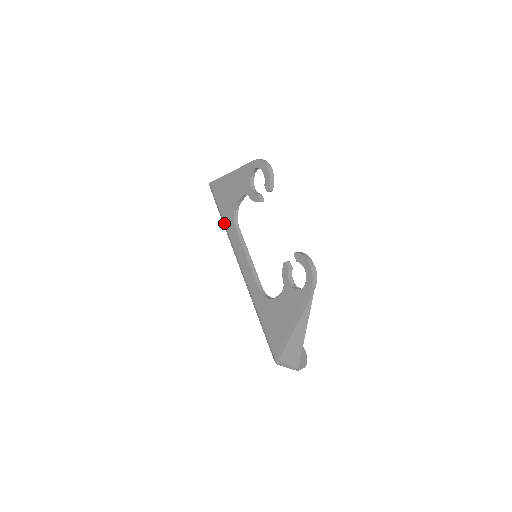
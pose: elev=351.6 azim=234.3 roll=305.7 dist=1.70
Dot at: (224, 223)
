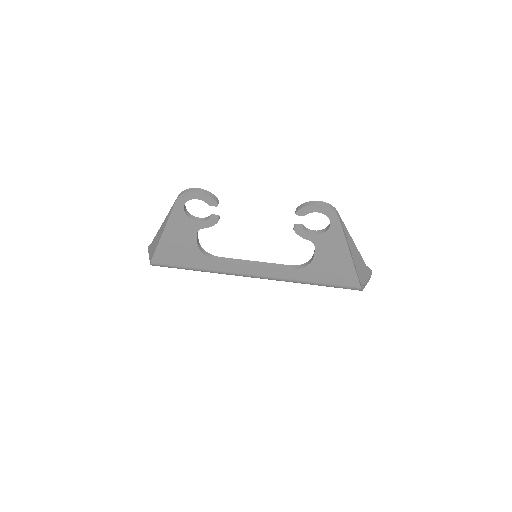
Dot at: (203, 270)
